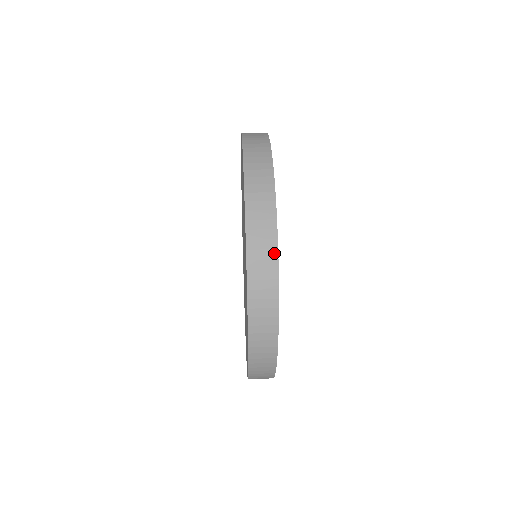
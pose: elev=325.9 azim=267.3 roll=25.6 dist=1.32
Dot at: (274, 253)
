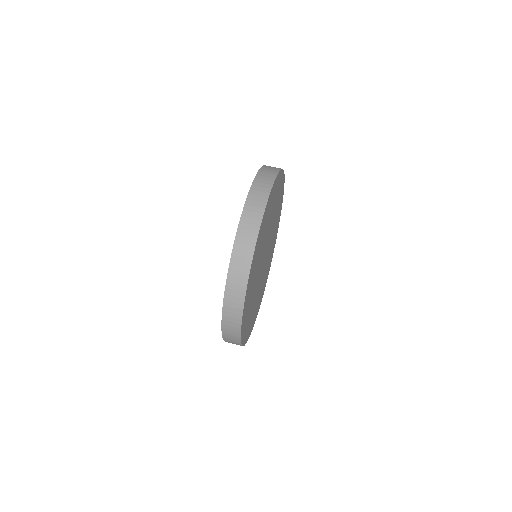
Dot at: (240, 311)
